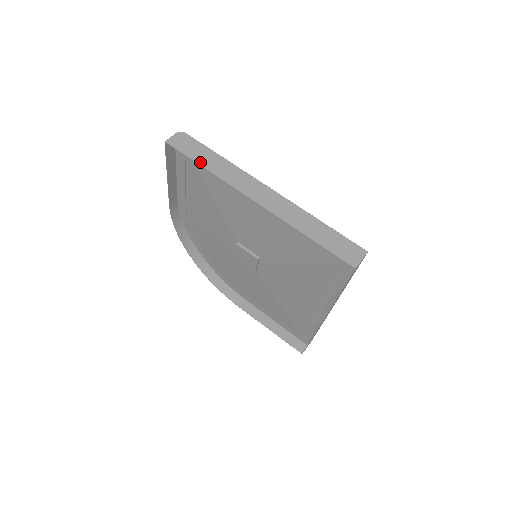
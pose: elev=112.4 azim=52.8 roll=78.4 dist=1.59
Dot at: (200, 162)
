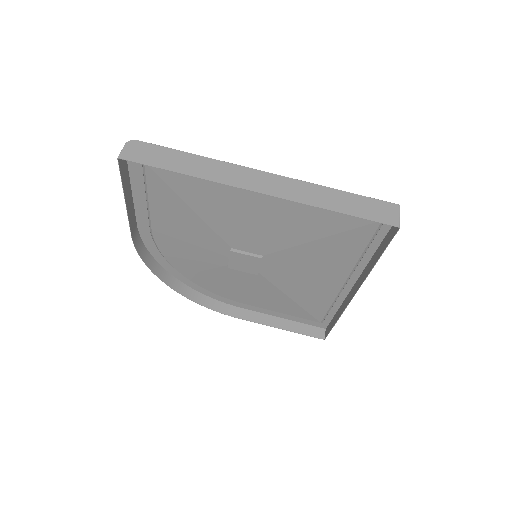
Dot at: (173, 169)
